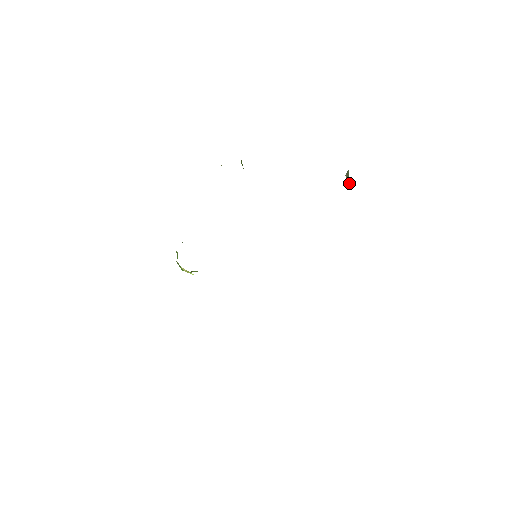
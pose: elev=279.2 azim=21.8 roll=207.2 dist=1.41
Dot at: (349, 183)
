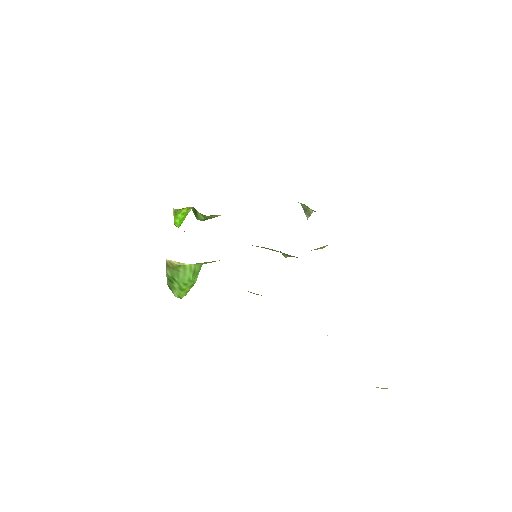
Dot at: (310, 209)
